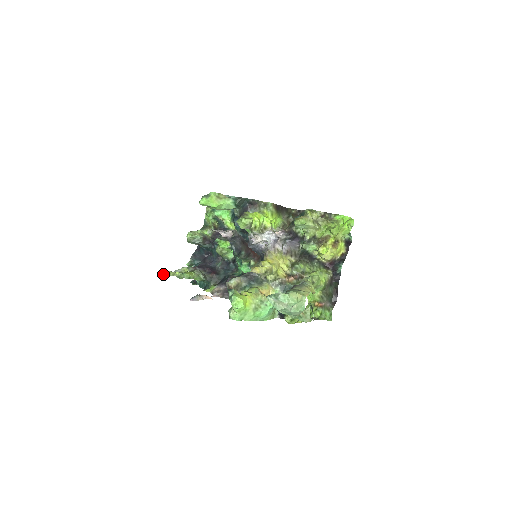
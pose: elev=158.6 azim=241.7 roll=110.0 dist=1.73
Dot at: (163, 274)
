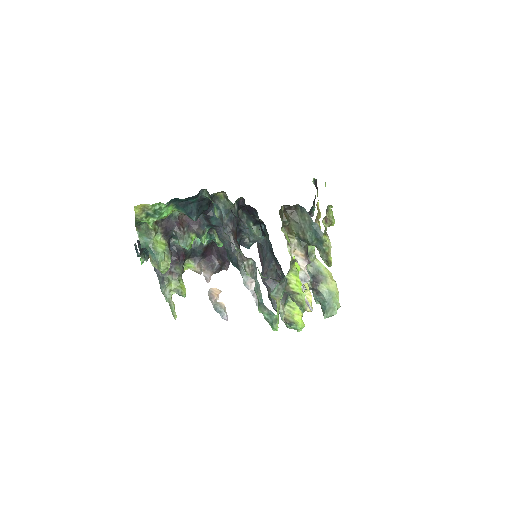
Dot at: occluded
